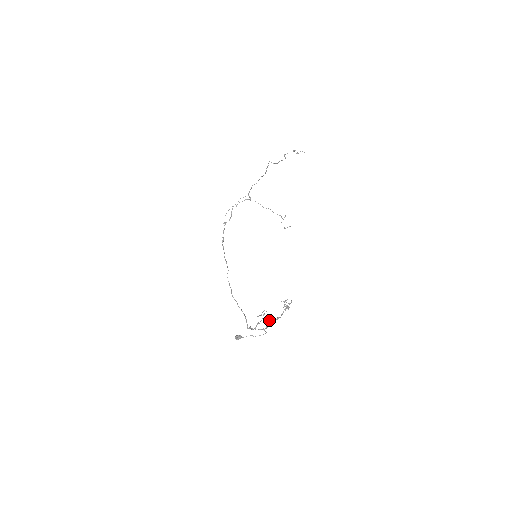
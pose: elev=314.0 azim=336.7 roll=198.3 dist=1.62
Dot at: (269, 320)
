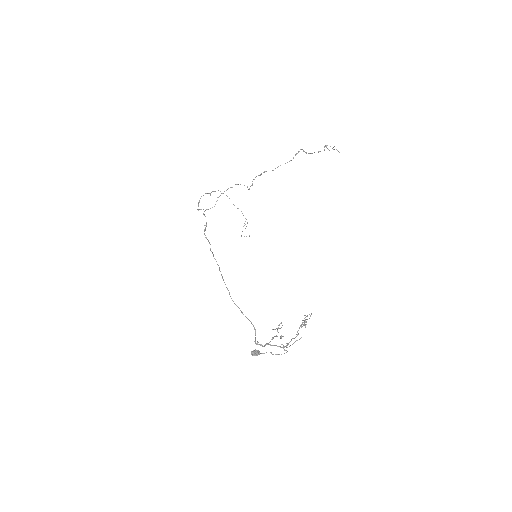
Dot at: (282, 336)
